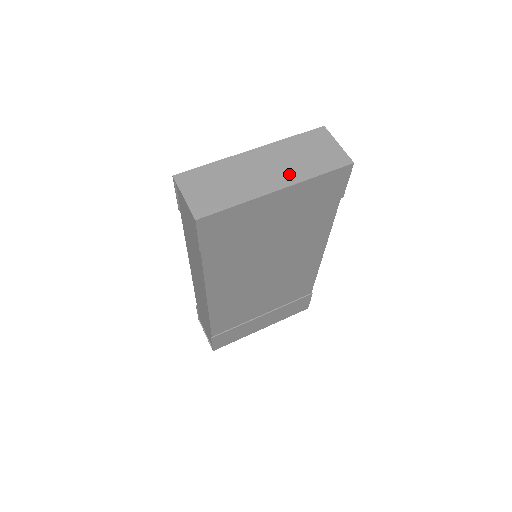
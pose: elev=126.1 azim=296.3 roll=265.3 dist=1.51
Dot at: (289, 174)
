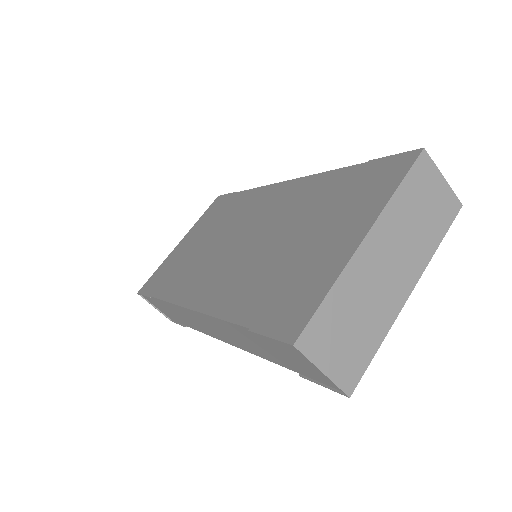
Dot at: (413, 261)
